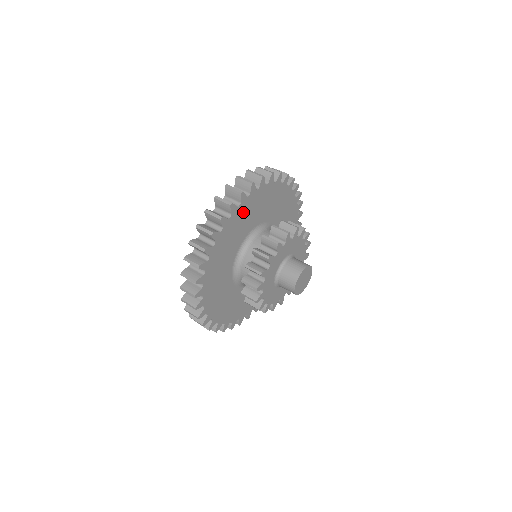
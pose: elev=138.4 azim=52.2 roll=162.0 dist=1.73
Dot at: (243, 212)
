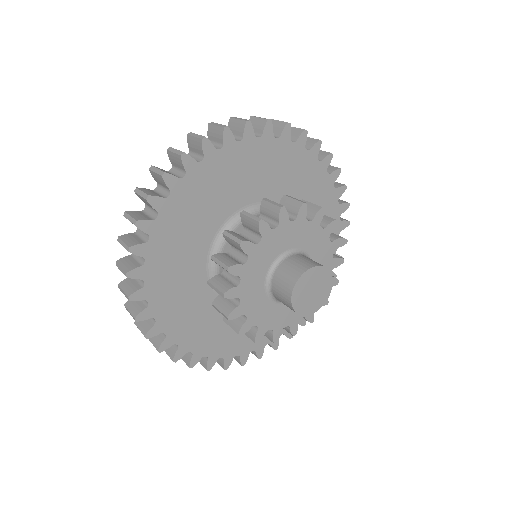
Dot at: (276, 156)
